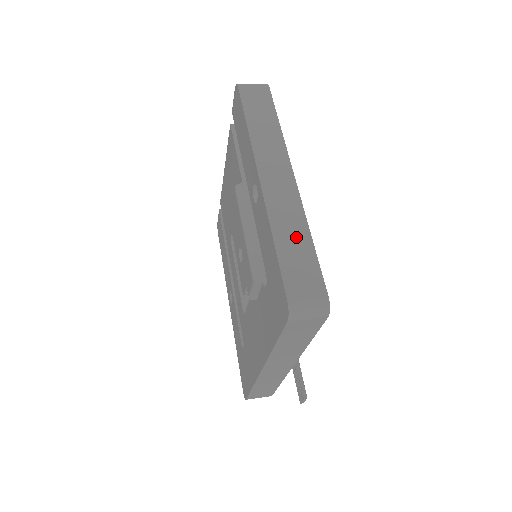
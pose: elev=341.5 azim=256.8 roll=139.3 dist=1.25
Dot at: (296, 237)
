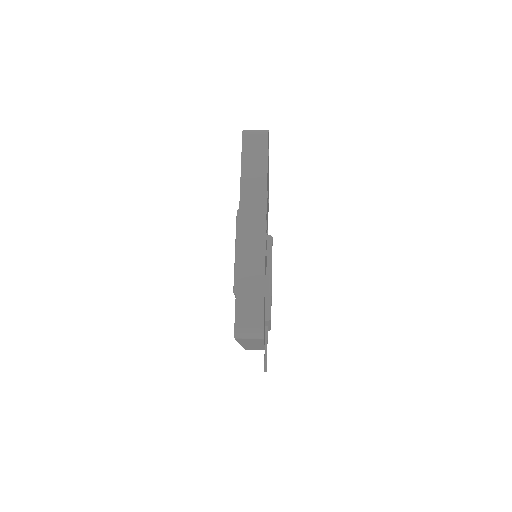
Dot at: (253, 279)
